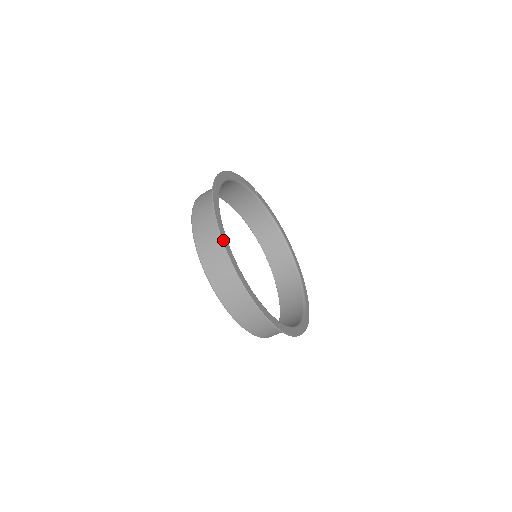
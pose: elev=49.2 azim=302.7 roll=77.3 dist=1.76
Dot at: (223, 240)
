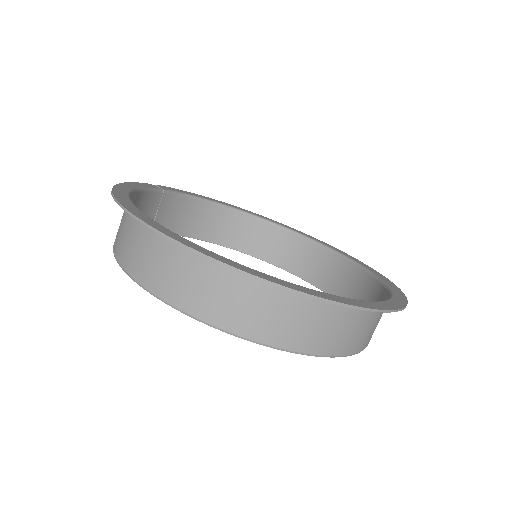
Dot at: (260, 277)
